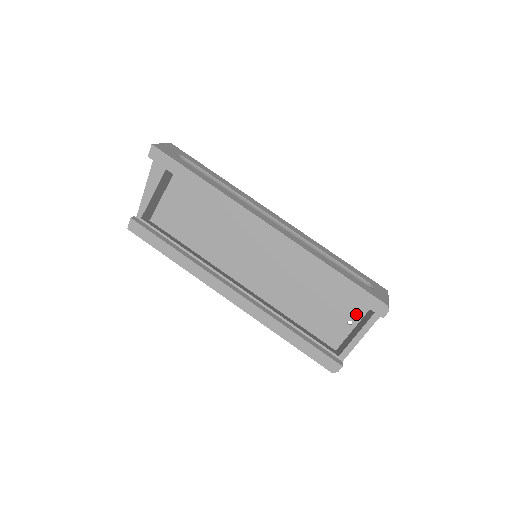
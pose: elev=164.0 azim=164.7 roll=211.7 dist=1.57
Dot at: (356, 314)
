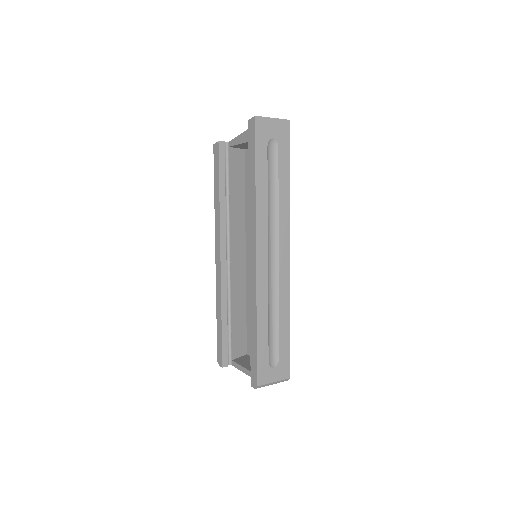
Dot at: occluded
